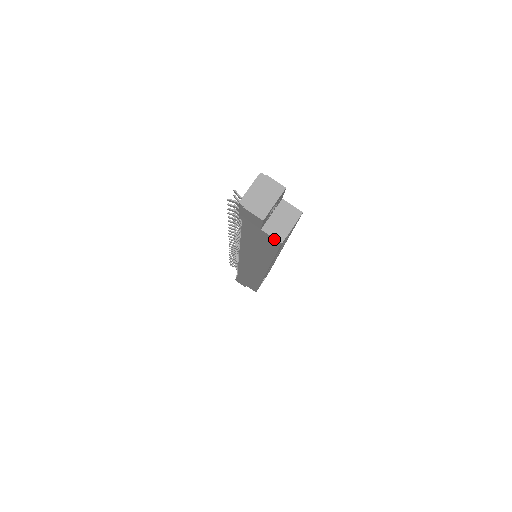
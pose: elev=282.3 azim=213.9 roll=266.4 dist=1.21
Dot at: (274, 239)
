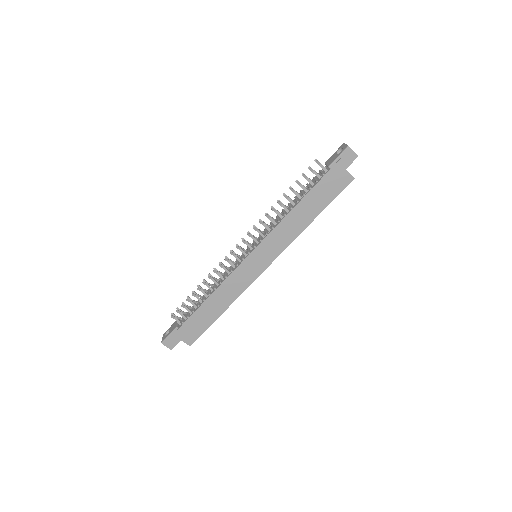
Dot at: (350, 176)
